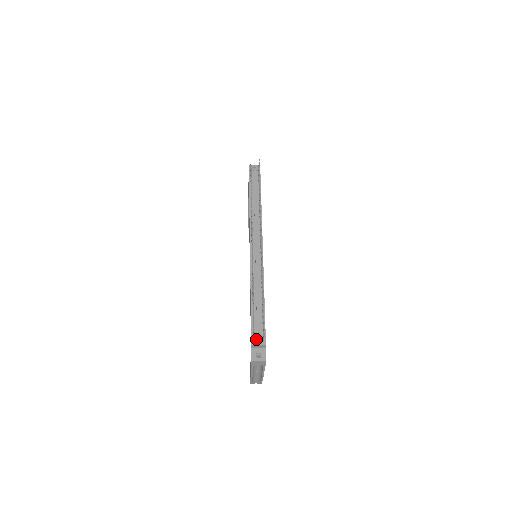
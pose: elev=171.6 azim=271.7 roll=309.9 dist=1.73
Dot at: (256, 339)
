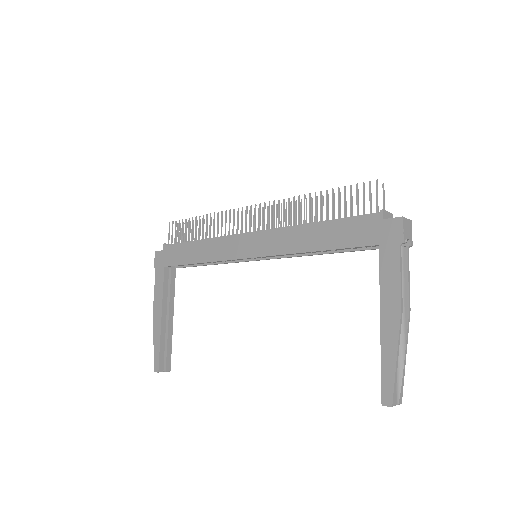
Dot at: (376, 215)
